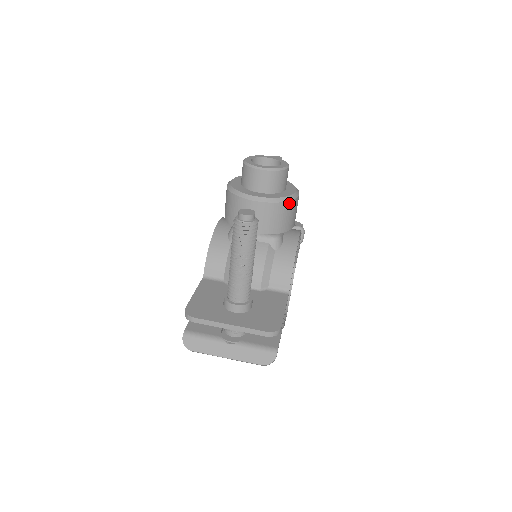
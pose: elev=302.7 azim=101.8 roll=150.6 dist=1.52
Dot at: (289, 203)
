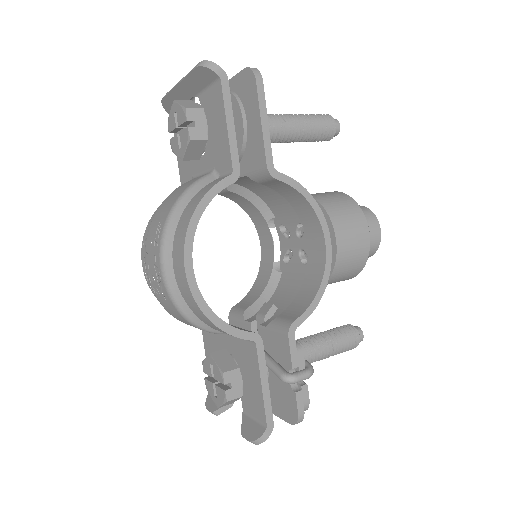
Dot at: (357, 208)
